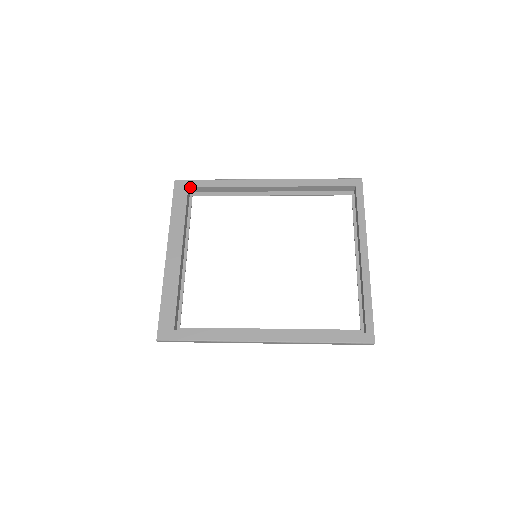
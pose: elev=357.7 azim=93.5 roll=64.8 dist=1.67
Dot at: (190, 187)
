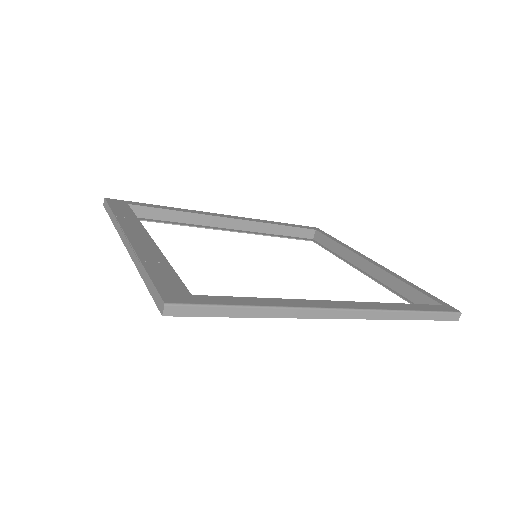
Dot at: (130, 204)
